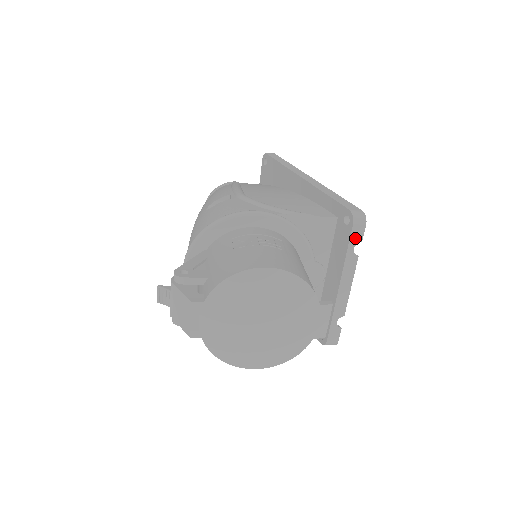
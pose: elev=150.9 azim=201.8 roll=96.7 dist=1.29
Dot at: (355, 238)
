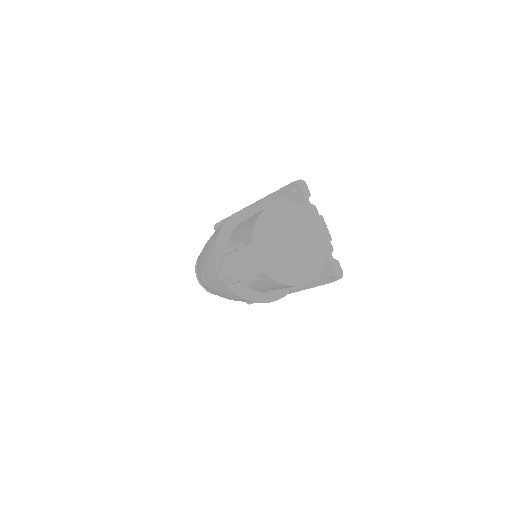
Dot at: (306, 194)
